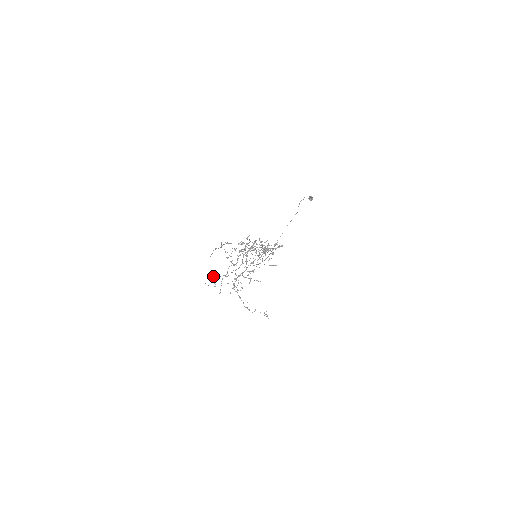
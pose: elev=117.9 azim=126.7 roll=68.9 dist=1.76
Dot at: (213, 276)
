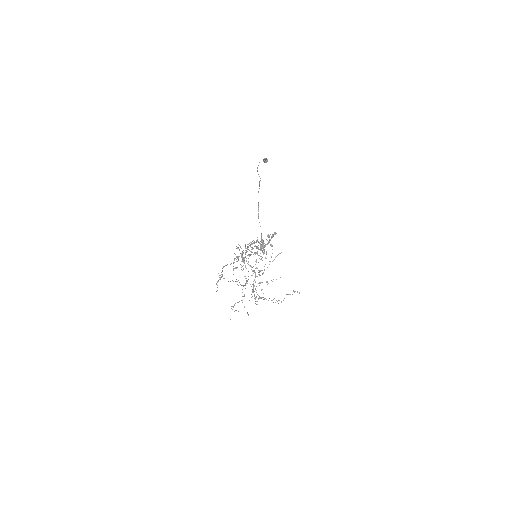
Dot at: occluded
